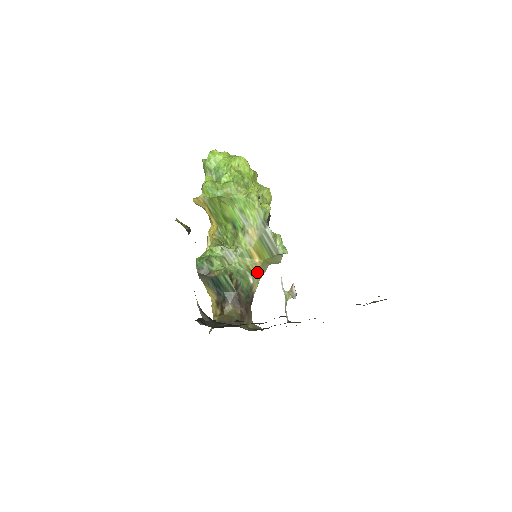
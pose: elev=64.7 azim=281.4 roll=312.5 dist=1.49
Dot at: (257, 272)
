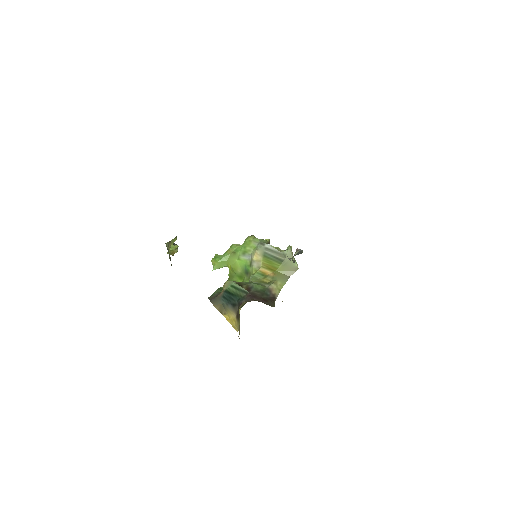
Dot at: (274, 281)
